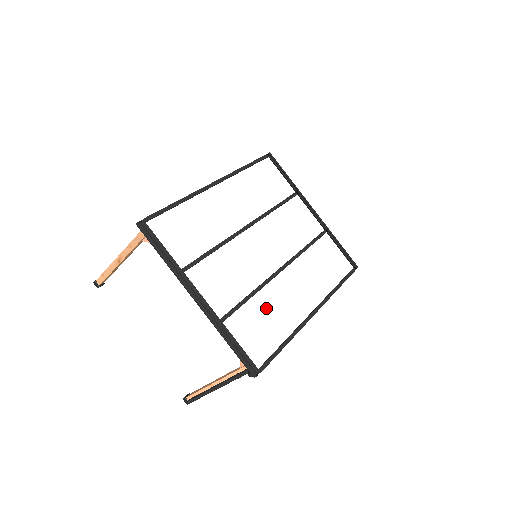
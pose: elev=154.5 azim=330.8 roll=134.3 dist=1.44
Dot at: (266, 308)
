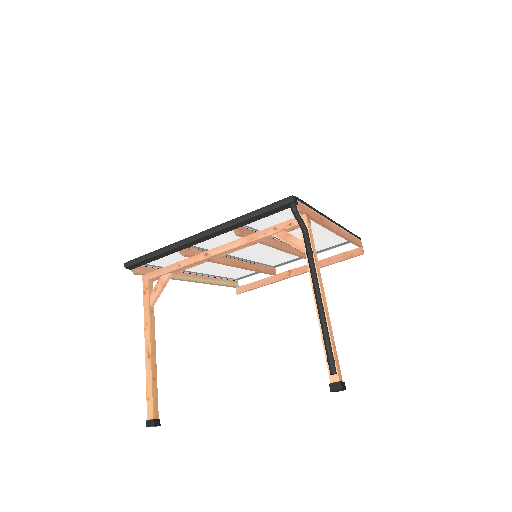
Dot at: occluded
